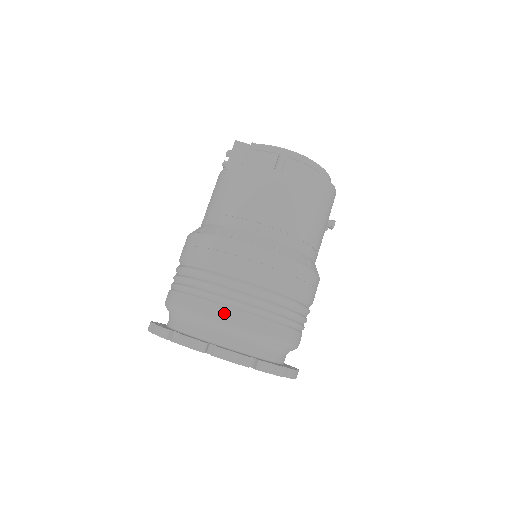
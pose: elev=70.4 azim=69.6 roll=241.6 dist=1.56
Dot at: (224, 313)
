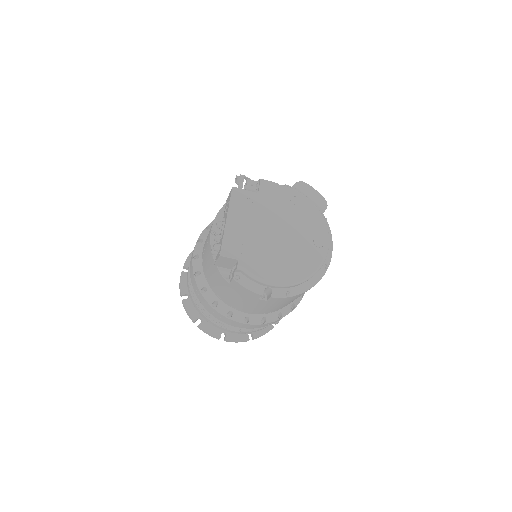
Dot at: (228, 331)
